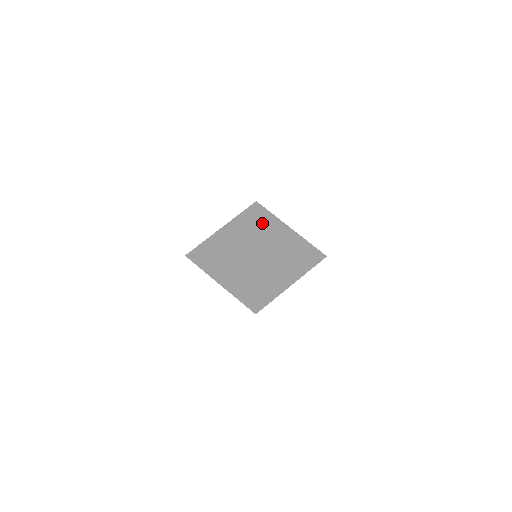
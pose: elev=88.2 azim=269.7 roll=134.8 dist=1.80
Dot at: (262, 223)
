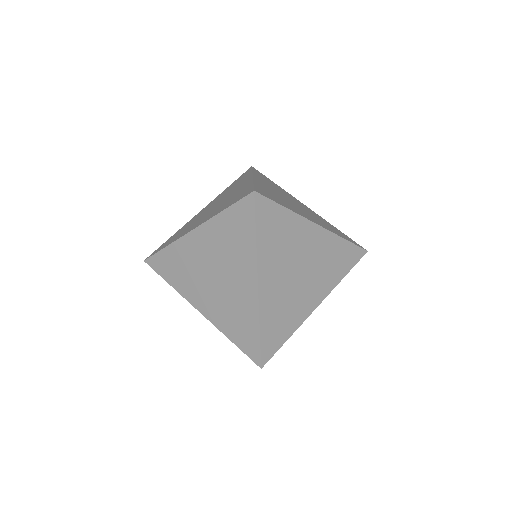
Dot at: (266, 226)
